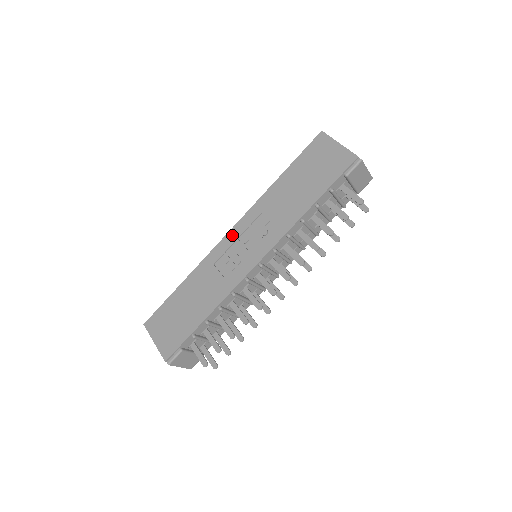
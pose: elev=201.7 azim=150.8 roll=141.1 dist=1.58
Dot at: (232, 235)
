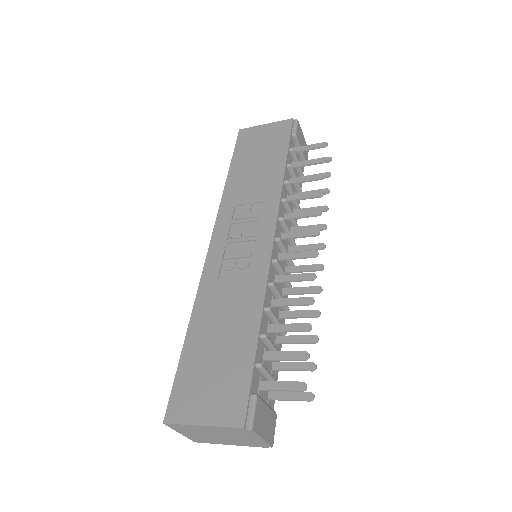
Dot at: (217, 243)
